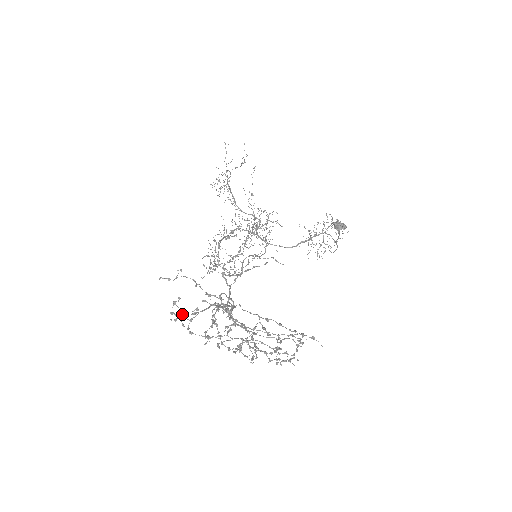
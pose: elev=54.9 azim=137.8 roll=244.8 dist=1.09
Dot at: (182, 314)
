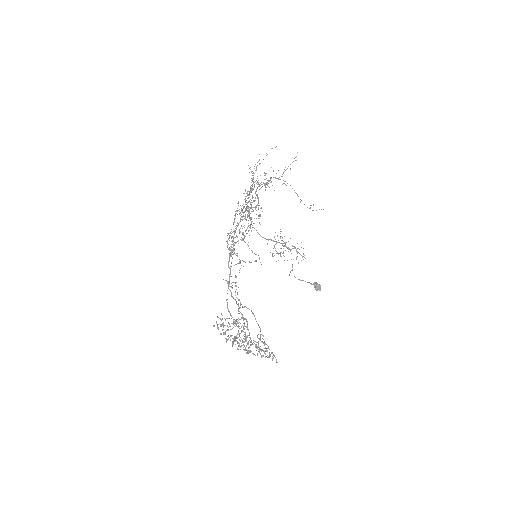
Dot at: (231, 323)
